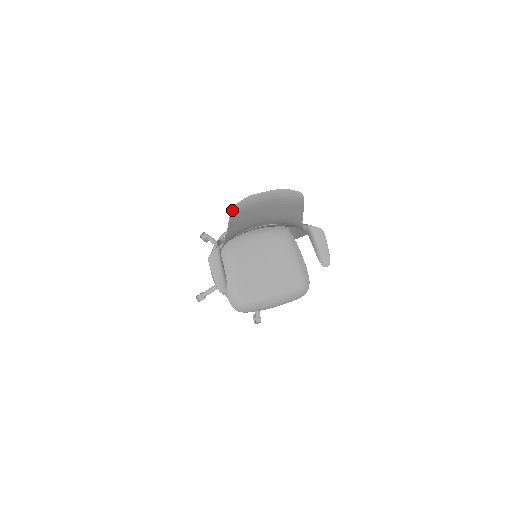
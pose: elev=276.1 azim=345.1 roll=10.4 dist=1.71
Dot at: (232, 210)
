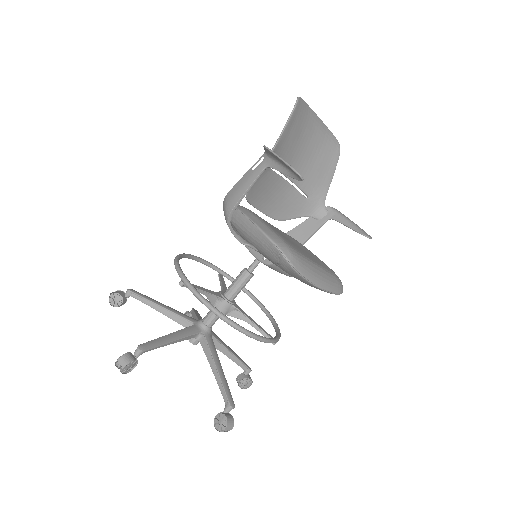
Dot at: (298, 98)
